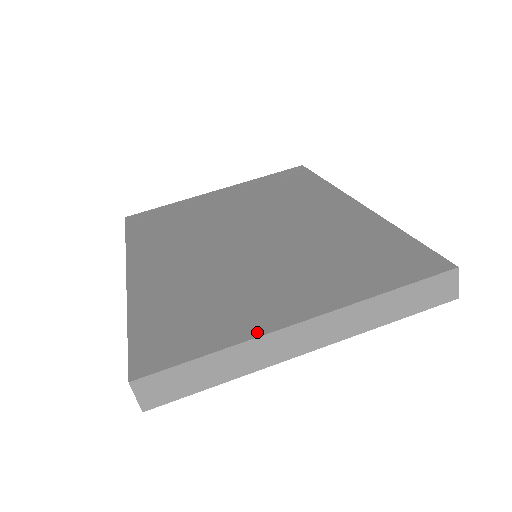
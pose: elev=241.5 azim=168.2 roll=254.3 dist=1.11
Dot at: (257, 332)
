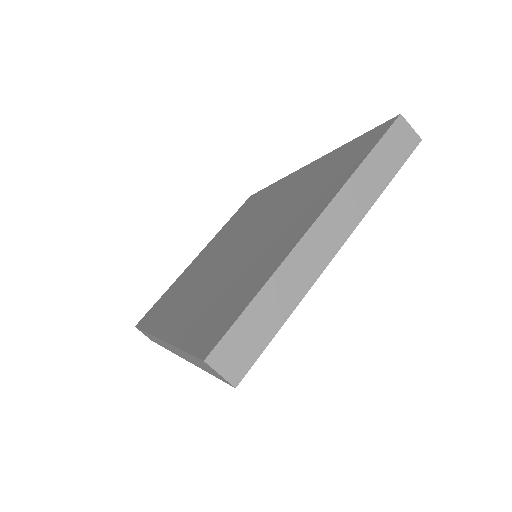
Dot at: (284, 255)
